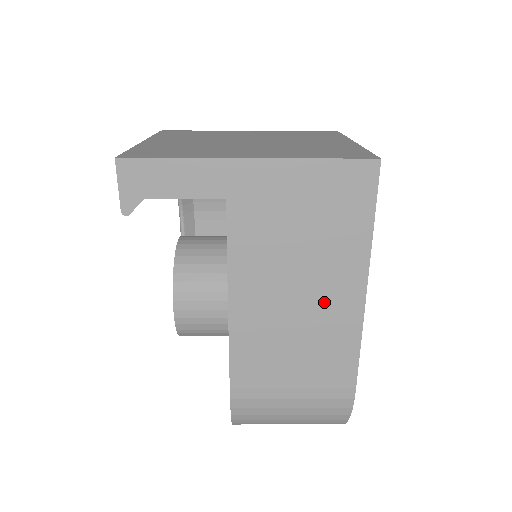
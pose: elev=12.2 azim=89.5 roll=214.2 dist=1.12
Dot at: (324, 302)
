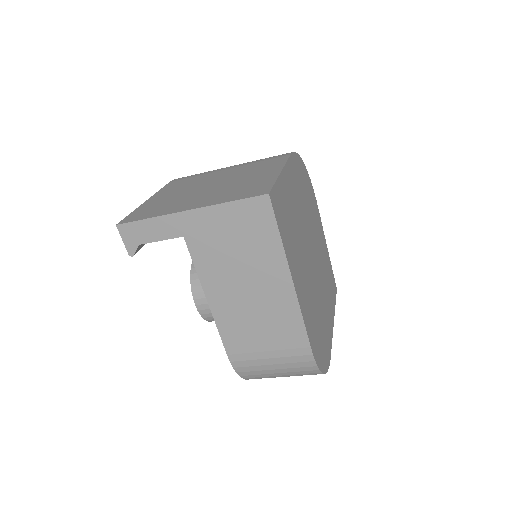
Dot at: (267, 291)
